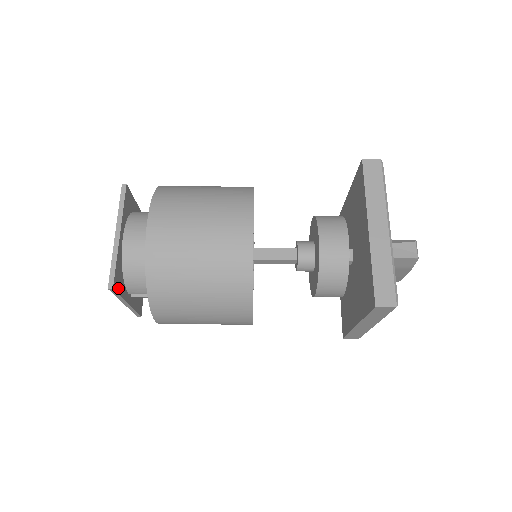
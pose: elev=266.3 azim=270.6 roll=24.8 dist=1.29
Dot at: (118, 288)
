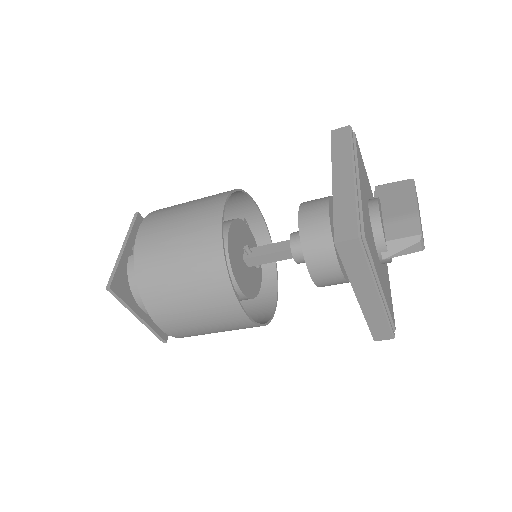
Dot at: occluded
